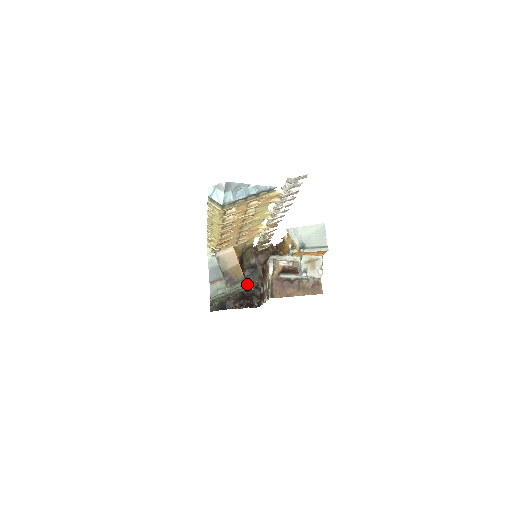
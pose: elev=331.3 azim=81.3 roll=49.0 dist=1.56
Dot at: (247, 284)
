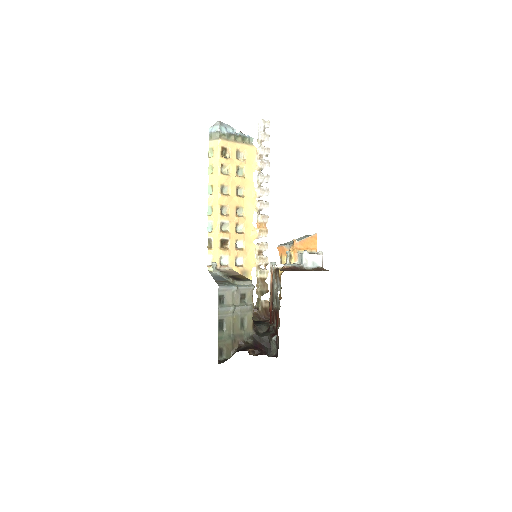
Dot at: (257, 326)
